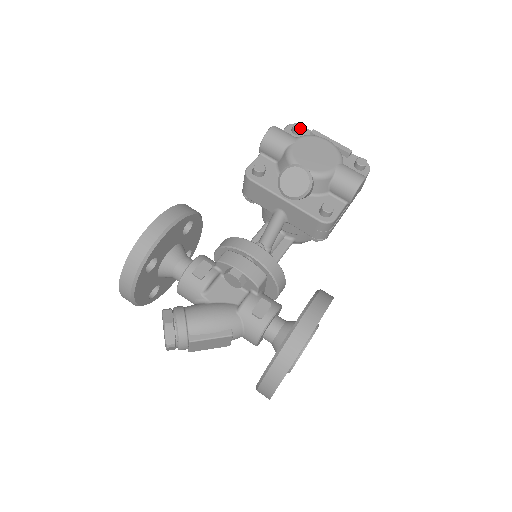
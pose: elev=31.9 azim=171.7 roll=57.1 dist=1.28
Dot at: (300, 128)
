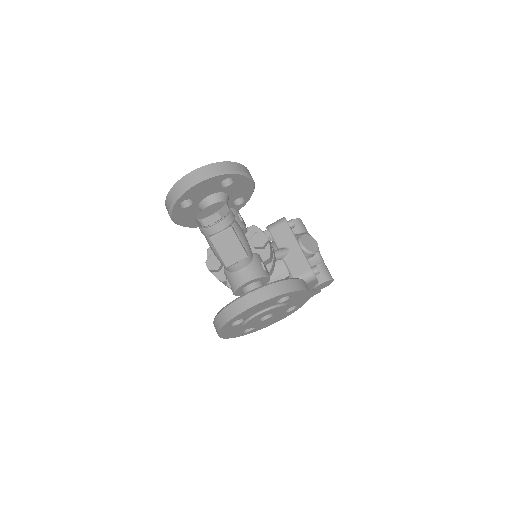
Dot at: occluded
